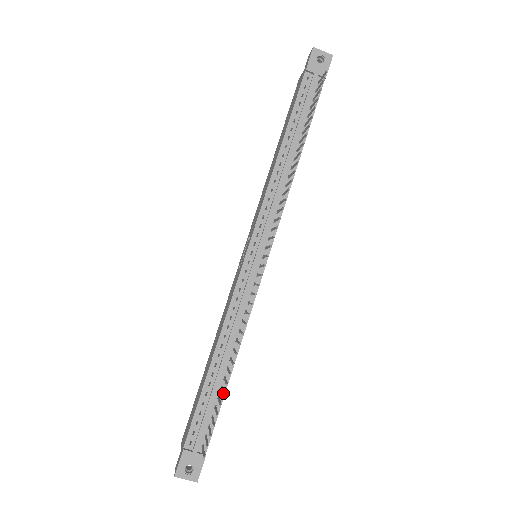
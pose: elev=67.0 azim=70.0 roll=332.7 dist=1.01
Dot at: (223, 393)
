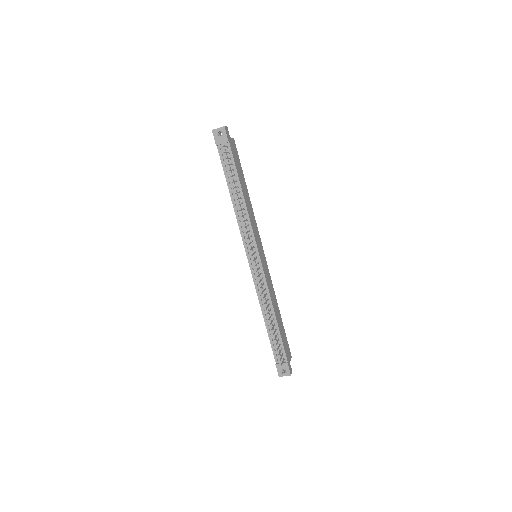
Dot at: occluded
